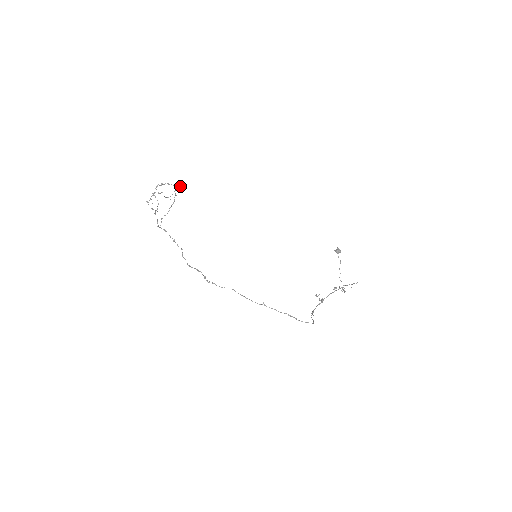
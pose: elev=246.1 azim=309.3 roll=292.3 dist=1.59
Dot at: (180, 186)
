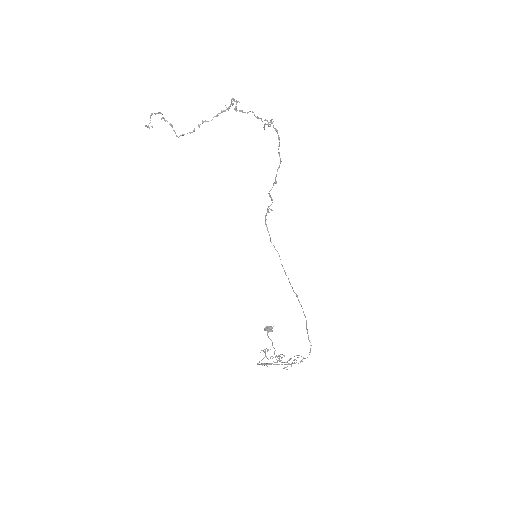
Dot at: (264, 126)
